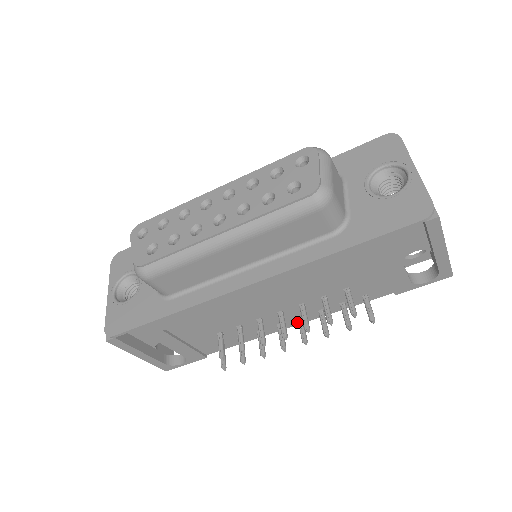
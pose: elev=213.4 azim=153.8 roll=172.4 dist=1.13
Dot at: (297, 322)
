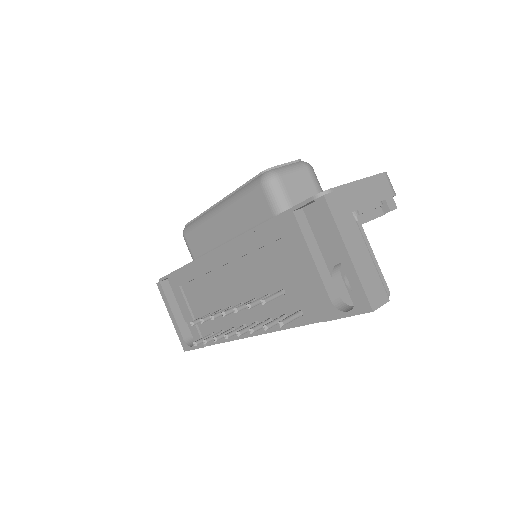
Dot at: occluded
